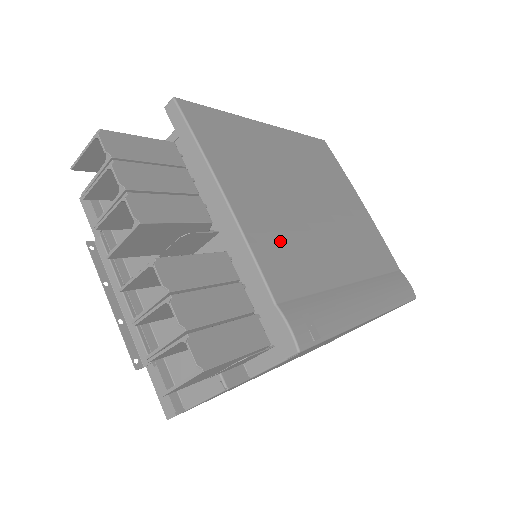
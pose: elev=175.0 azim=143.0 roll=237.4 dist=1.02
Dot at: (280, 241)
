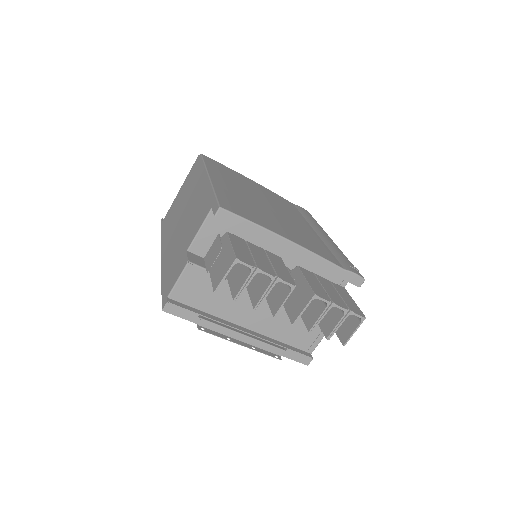
Dot at: (306, 240)
